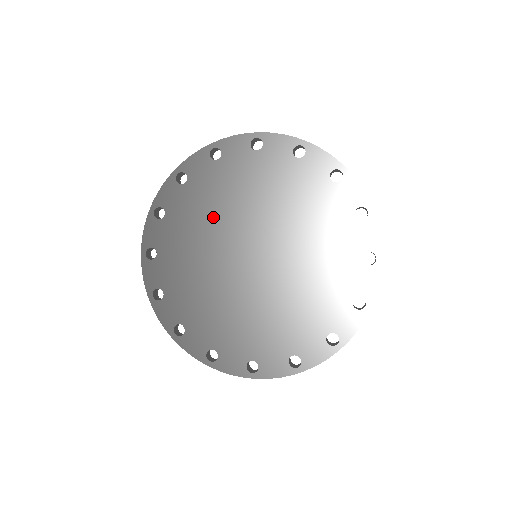
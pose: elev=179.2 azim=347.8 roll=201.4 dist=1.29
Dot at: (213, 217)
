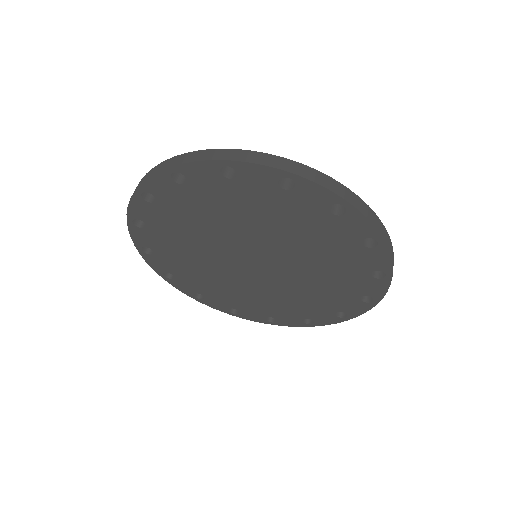
Dot at: (199, 231)
